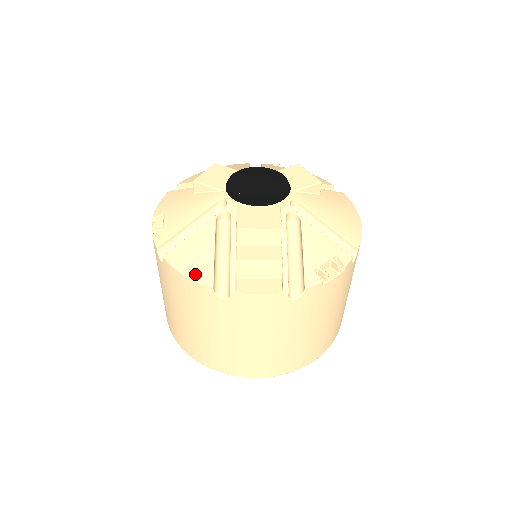
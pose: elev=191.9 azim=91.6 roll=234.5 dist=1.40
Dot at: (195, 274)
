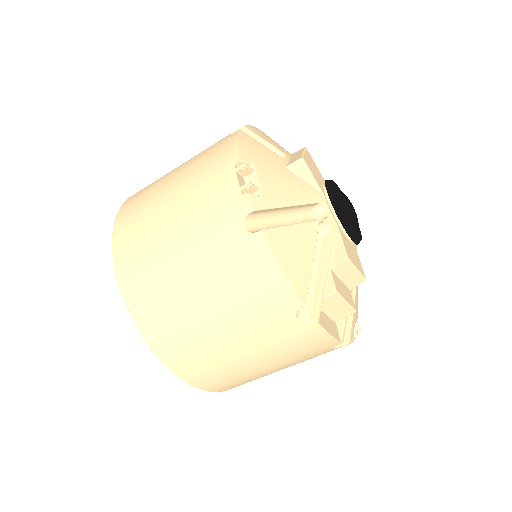
Dot at: (294, 279)
